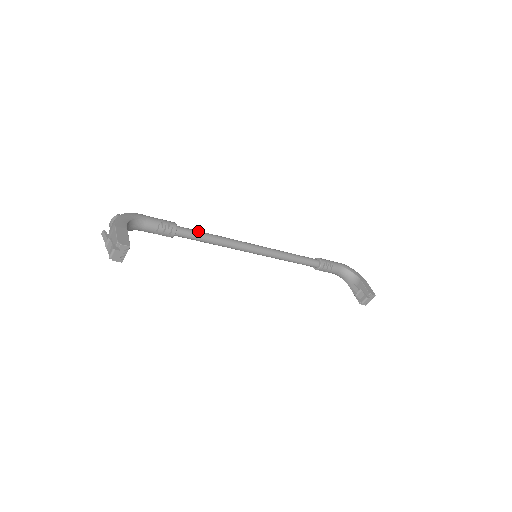
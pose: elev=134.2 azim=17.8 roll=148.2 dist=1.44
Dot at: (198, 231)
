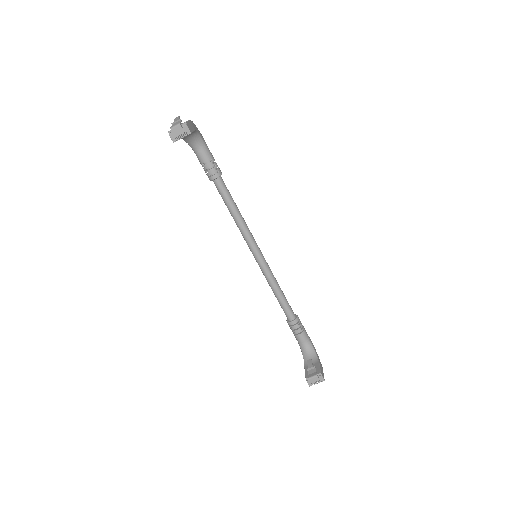
Dot at: (231, 196)
